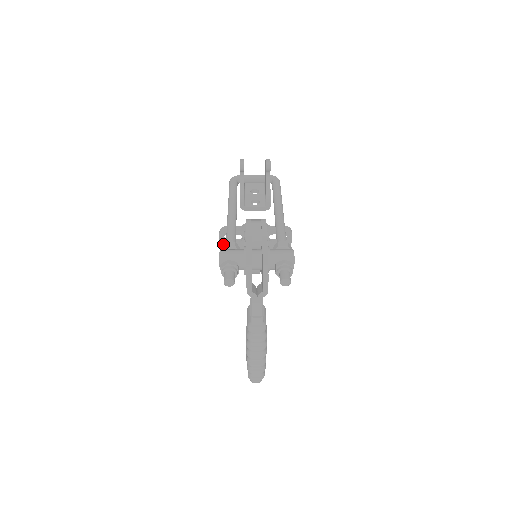
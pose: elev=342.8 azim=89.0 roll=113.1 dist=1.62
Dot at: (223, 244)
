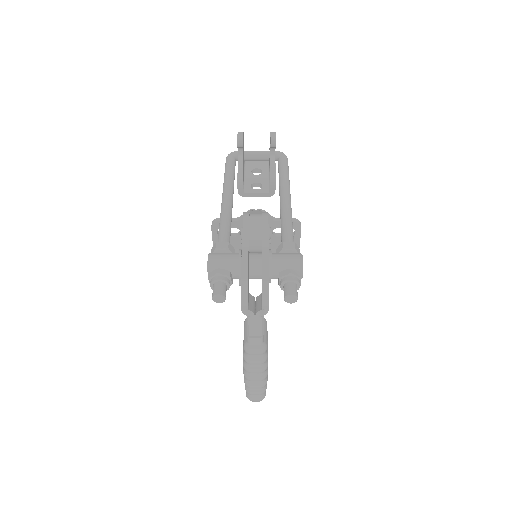
Dot at: occluded
